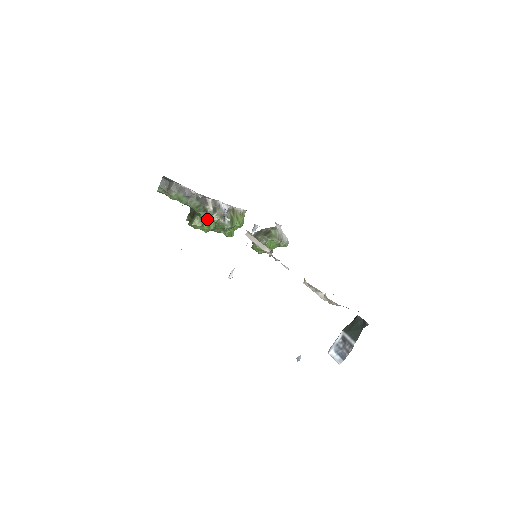
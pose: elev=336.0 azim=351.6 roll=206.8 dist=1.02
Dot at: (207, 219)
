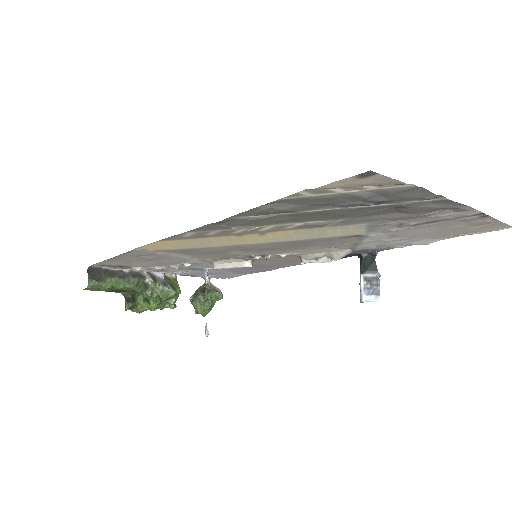
Dot at: (152, 292)
